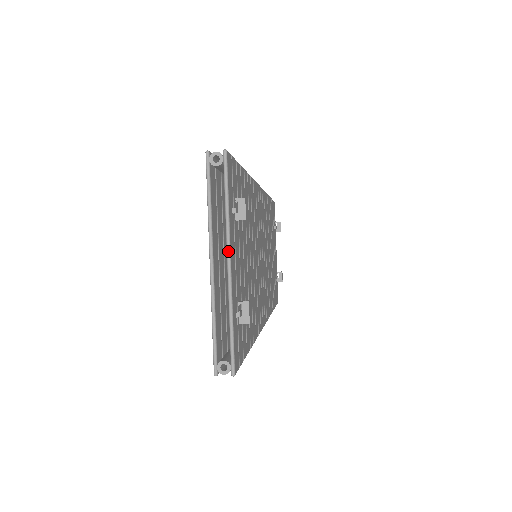
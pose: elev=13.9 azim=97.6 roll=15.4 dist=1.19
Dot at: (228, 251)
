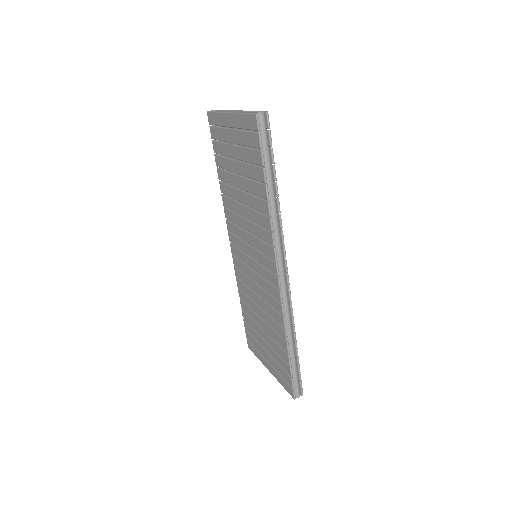
Dot at: occluded
